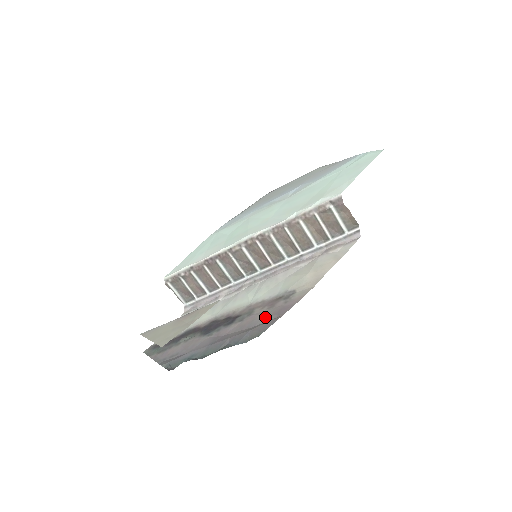
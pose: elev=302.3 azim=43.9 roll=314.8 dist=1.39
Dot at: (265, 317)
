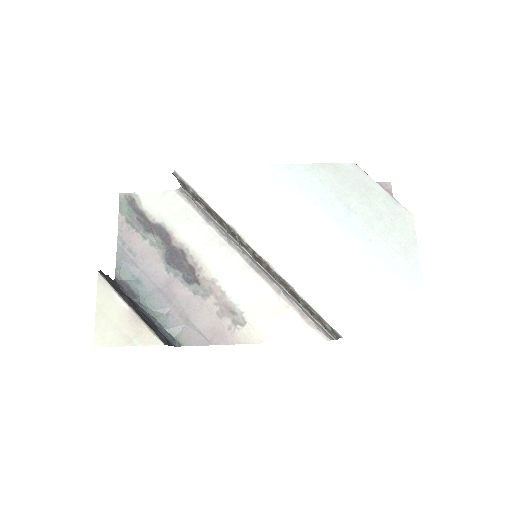
Dot at: (205, 324)
